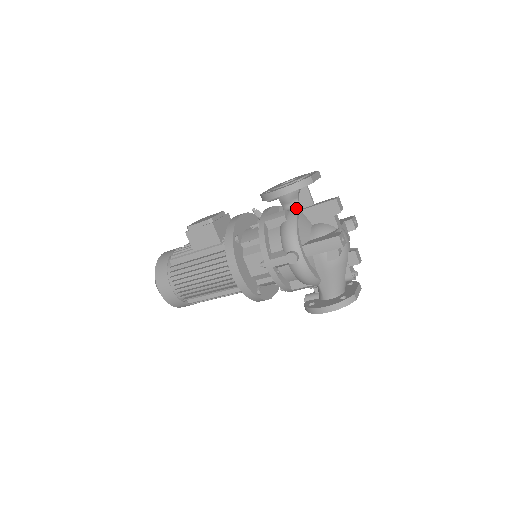
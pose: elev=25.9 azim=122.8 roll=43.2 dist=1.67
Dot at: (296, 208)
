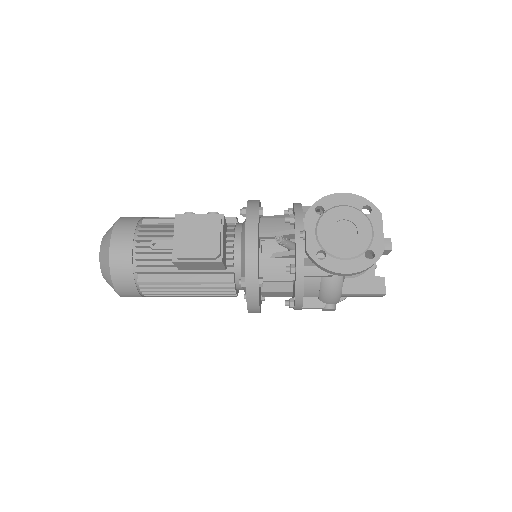
Dot at: occluded
